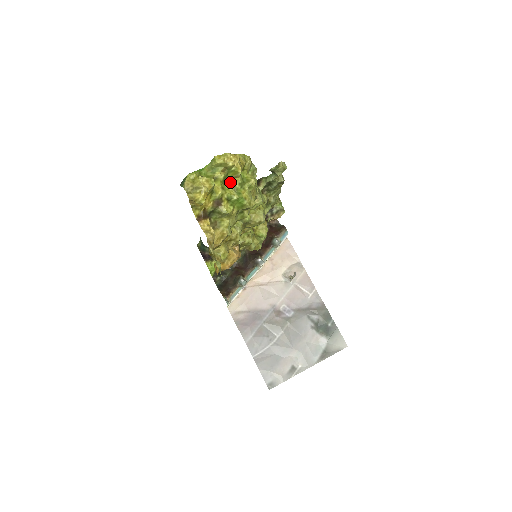
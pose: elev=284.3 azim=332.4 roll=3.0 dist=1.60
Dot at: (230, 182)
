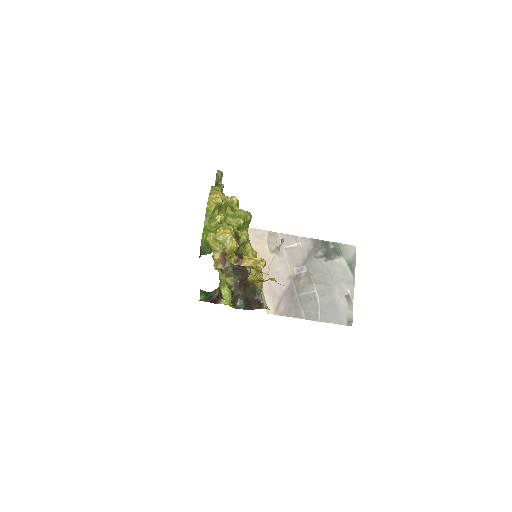
Dot at: (225, 216)
